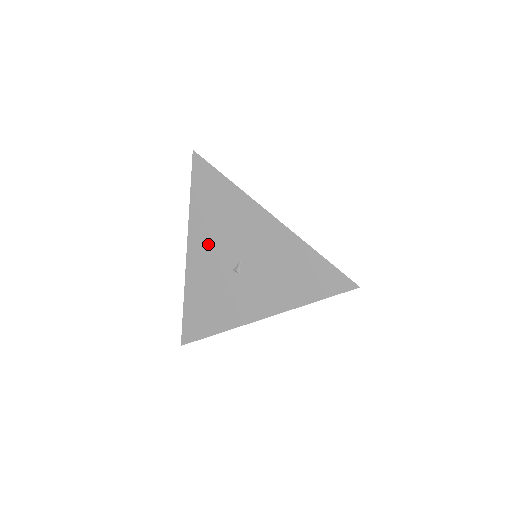
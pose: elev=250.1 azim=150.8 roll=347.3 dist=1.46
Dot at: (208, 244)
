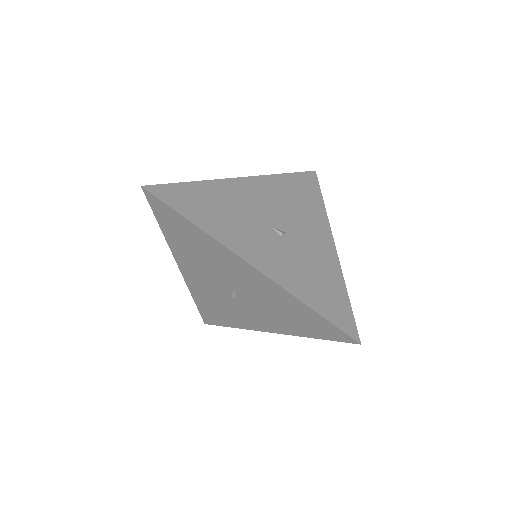
Dot at: (196, 268)
